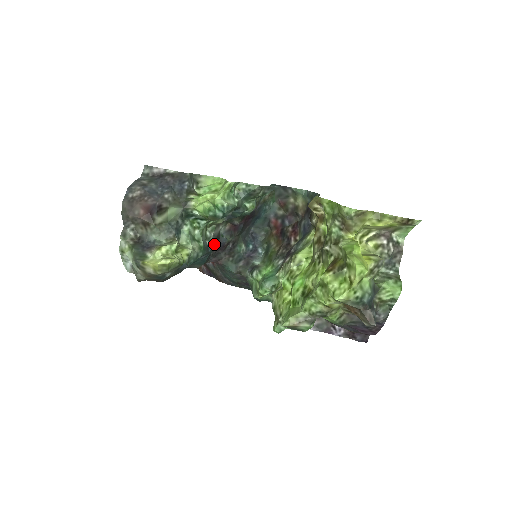
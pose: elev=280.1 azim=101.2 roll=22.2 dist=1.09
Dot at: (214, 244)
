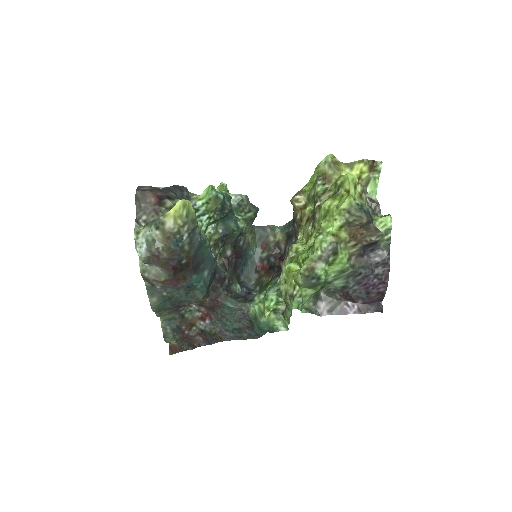
Dot at: occluded
